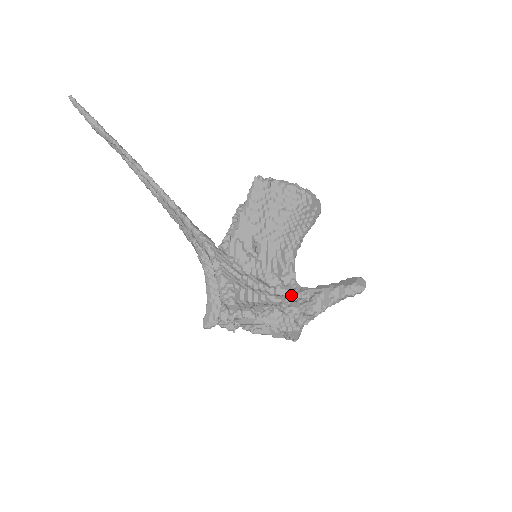
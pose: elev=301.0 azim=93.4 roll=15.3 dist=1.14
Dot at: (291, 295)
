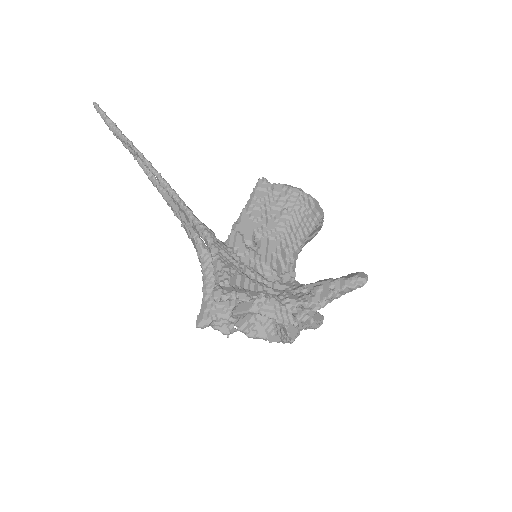
Dot at: (290, 290)
